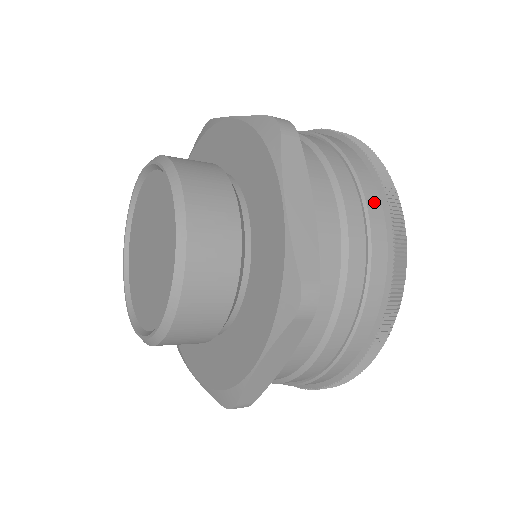
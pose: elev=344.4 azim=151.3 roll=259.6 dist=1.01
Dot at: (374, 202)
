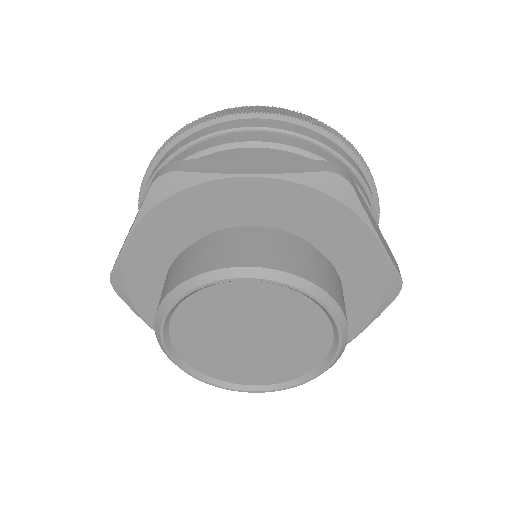
Dot at: (363, 175)
